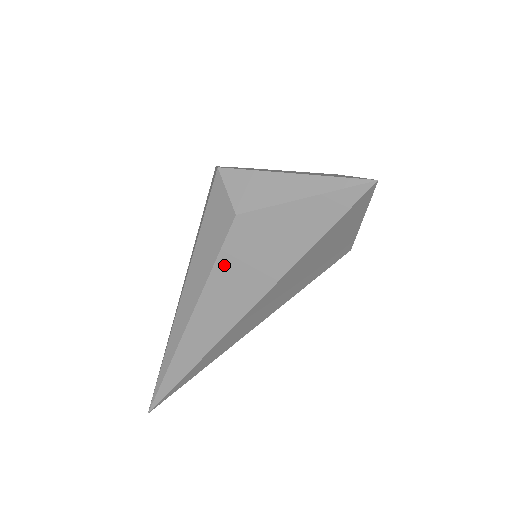
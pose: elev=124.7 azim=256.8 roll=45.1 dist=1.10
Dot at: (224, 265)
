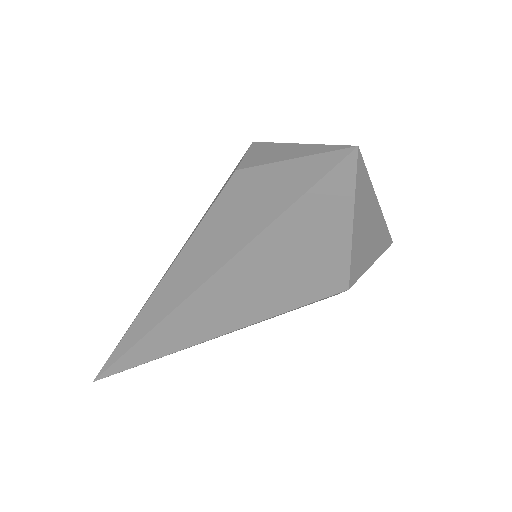
Dot at: (209, 222)
